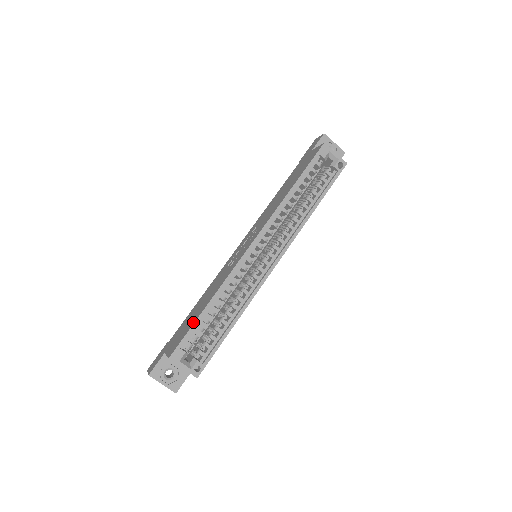
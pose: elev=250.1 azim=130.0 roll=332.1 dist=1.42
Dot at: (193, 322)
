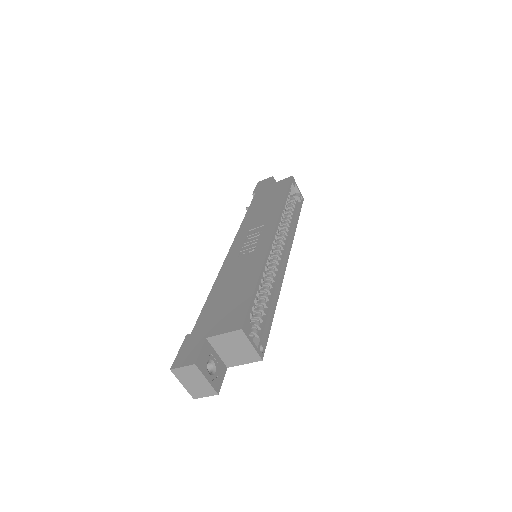
Dot at: (249, 295)
